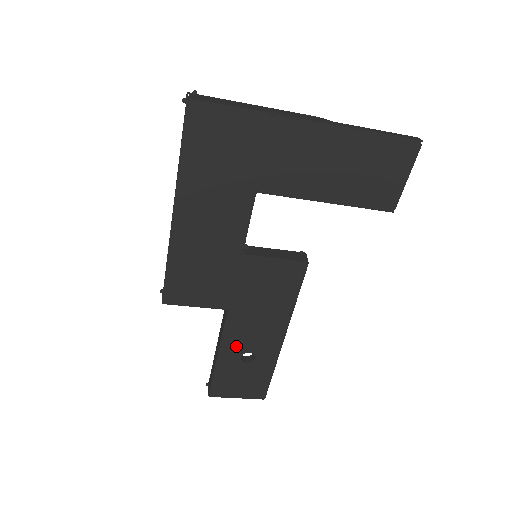
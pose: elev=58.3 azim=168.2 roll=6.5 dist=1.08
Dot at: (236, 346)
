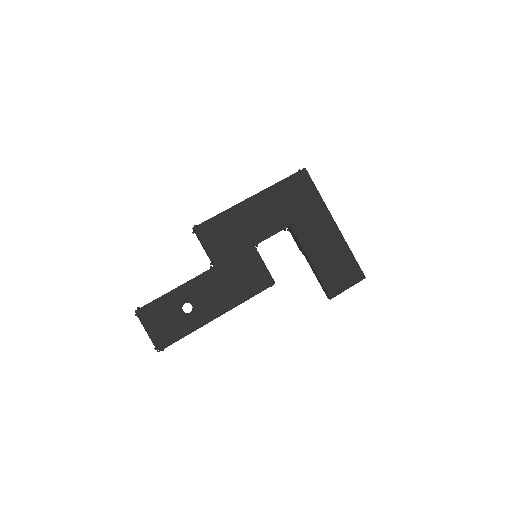
Dot at: (192, 293)
